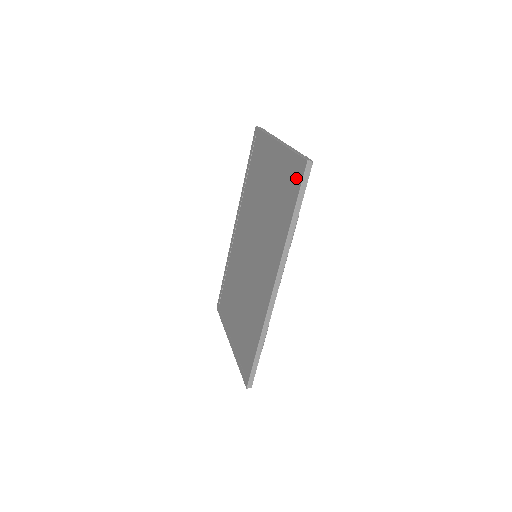
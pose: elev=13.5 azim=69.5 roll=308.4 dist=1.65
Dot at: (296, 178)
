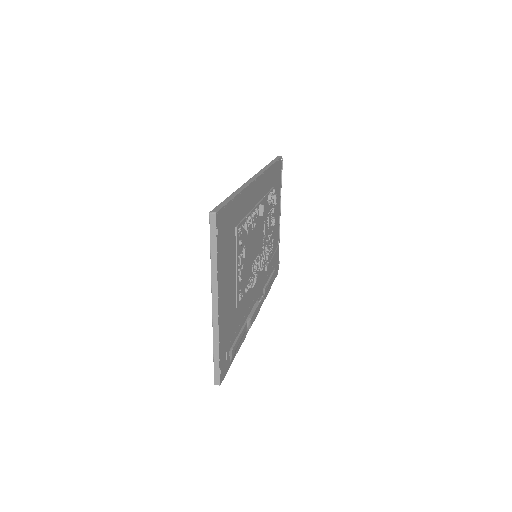
Dot at: occluded
